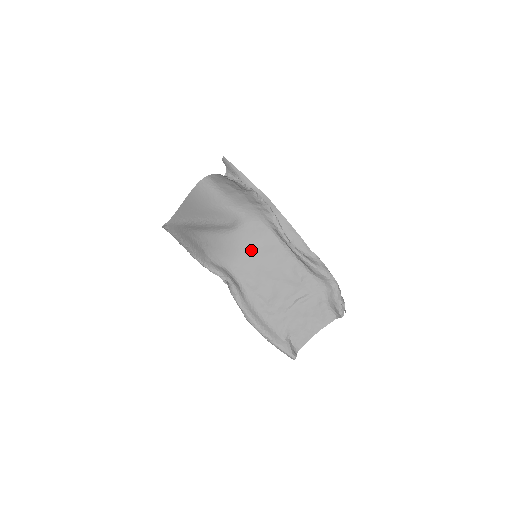
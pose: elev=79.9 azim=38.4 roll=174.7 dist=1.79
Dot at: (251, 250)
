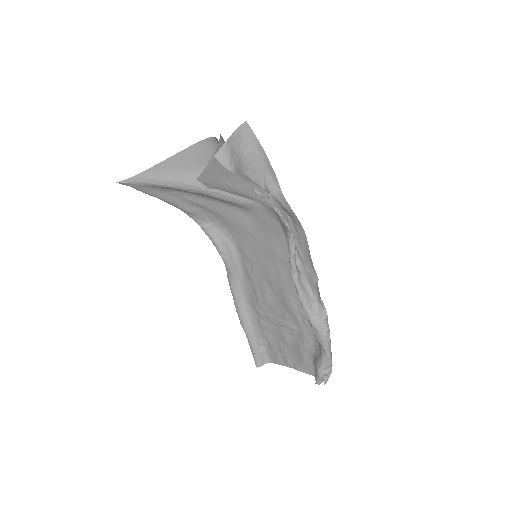
Dot at: (260, 243)
